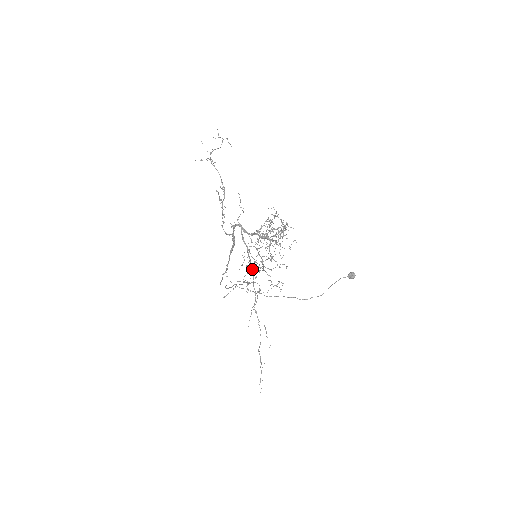
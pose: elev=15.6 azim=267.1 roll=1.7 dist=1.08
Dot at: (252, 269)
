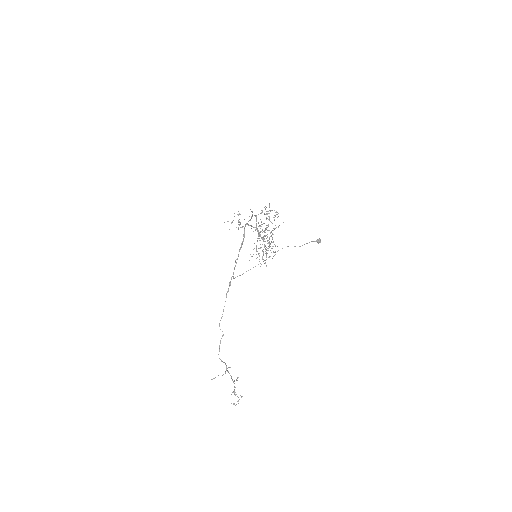
Dot at: occluded
